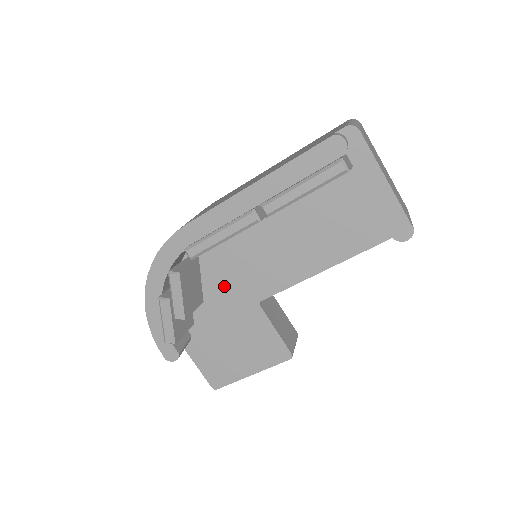
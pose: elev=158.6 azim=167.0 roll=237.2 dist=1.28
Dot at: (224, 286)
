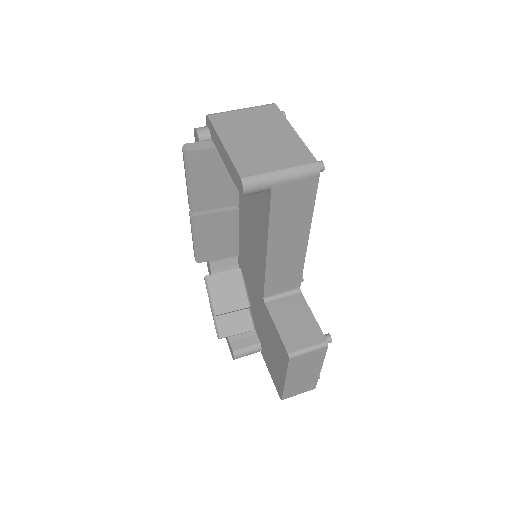
Dot at: (253, 289)
